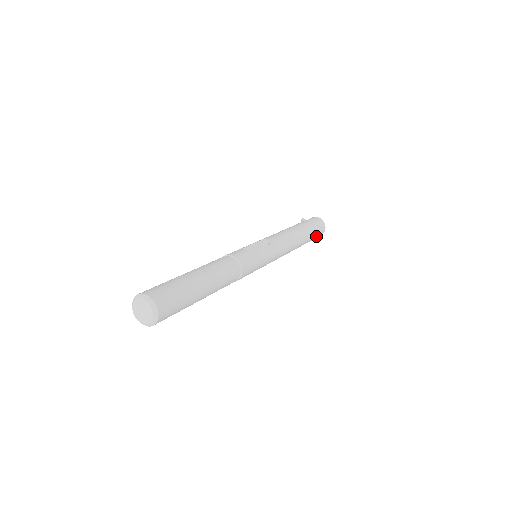
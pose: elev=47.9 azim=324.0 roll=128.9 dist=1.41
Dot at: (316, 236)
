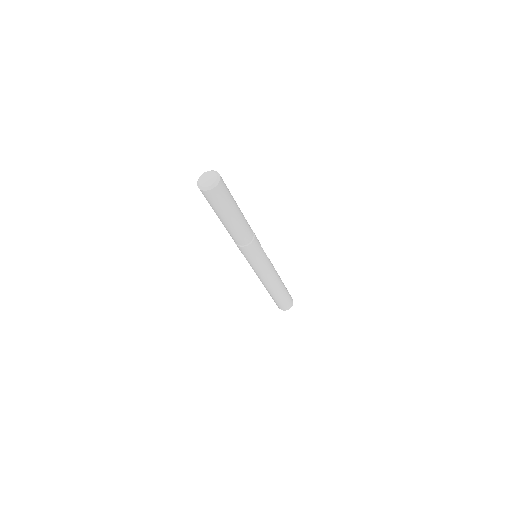
Dot at: (284, 303)
